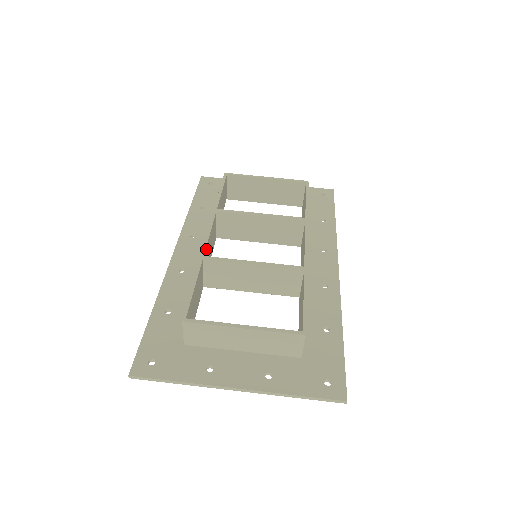
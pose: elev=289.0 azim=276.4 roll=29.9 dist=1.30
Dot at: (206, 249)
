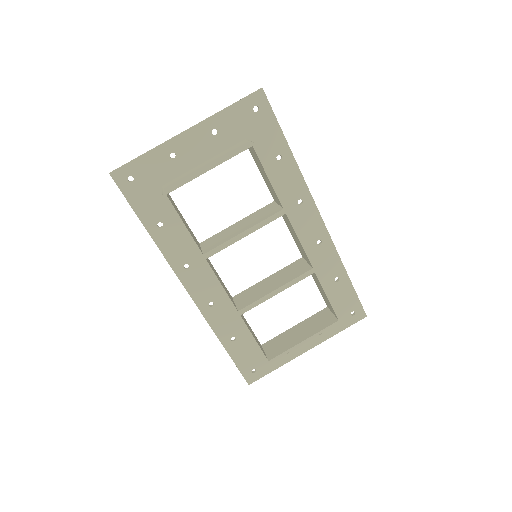
Dot at: (231, 300)
